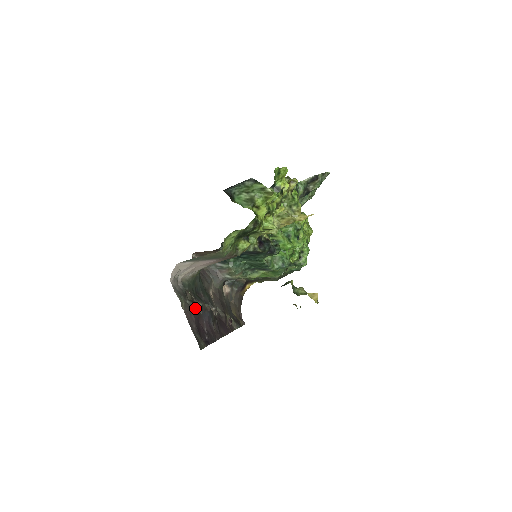
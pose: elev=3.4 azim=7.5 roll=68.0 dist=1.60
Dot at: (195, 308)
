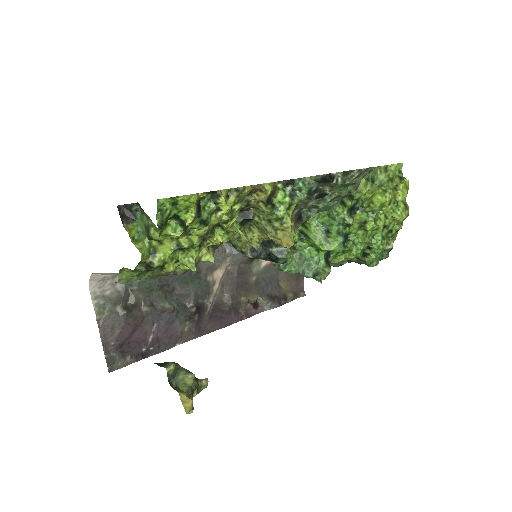
Dot at: (134, 315)
